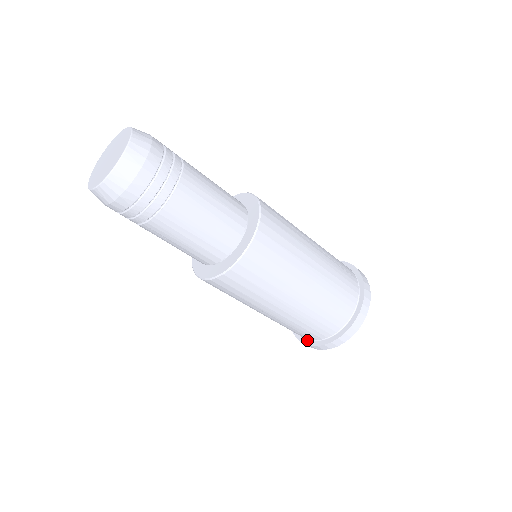
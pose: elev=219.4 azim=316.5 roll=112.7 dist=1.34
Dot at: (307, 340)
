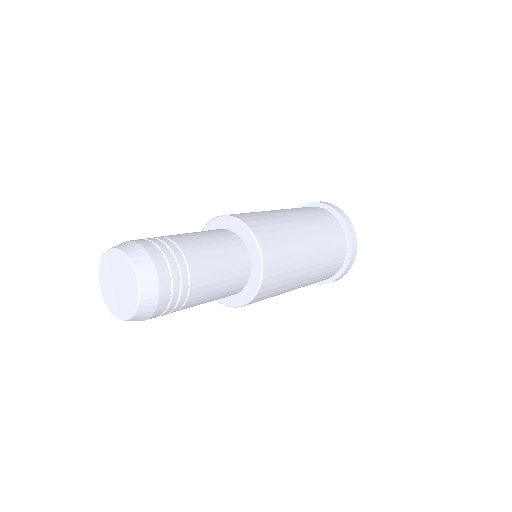
Dot at: occluded
